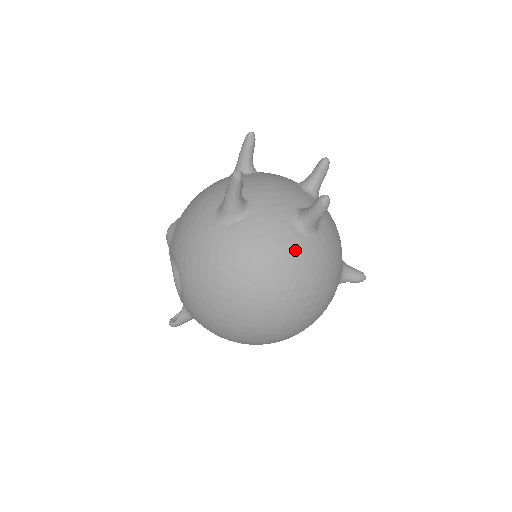
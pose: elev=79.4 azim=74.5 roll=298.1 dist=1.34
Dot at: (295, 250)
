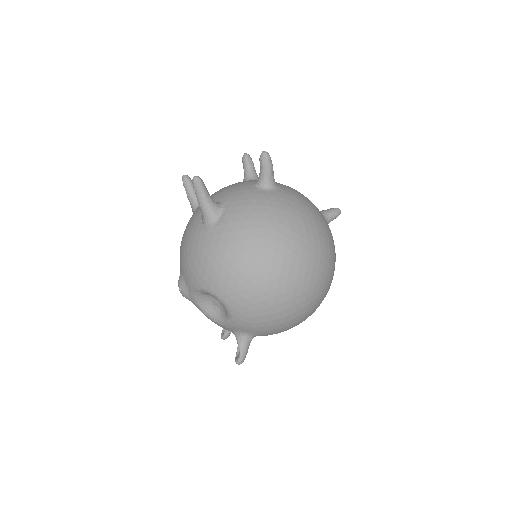
Dot at: (275, 201)
